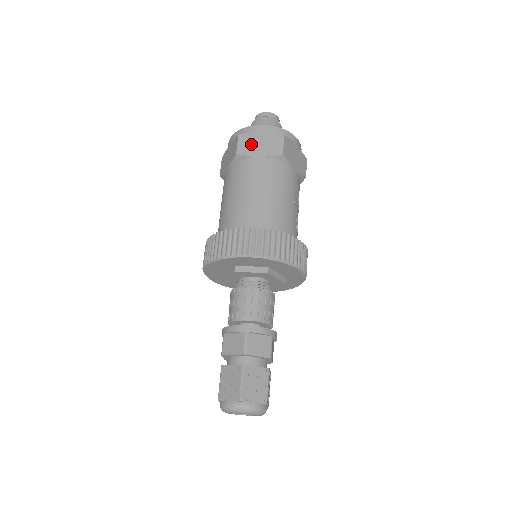
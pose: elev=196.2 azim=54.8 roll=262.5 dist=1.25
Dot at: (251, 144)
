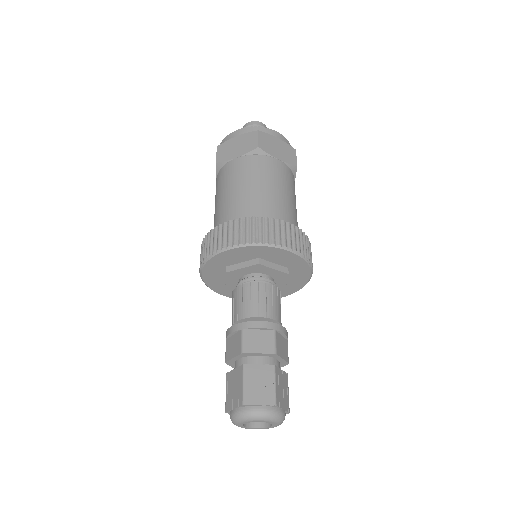
Dot at: (270, 144)
